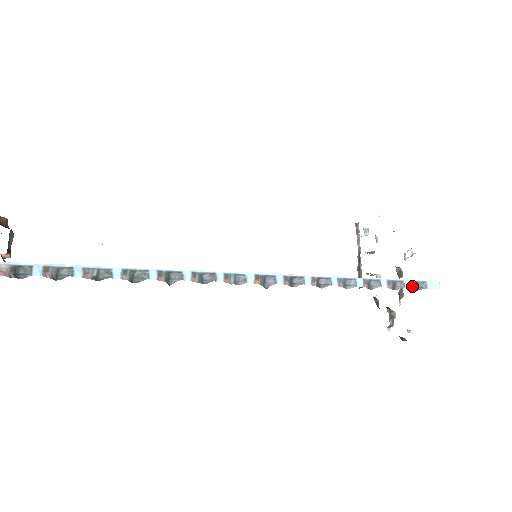
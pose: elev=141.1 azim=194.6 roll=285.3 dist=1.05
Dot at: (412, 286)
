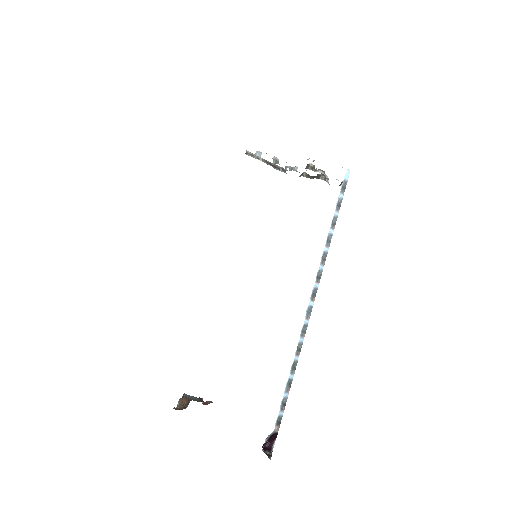
Dot at: (343, 192)
